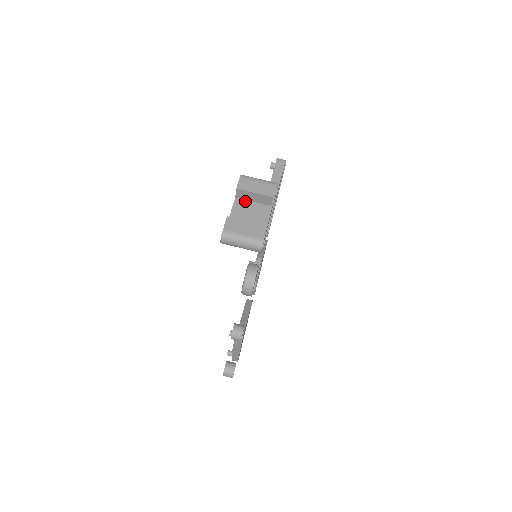
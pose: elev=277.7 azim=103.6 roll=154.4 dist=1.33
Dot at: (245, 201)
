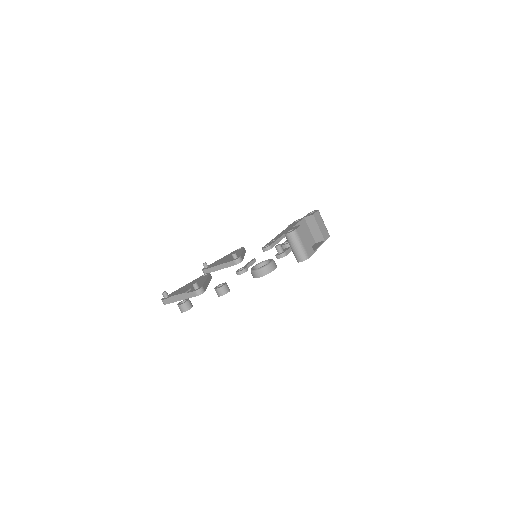
Dot at: (307, 225)
